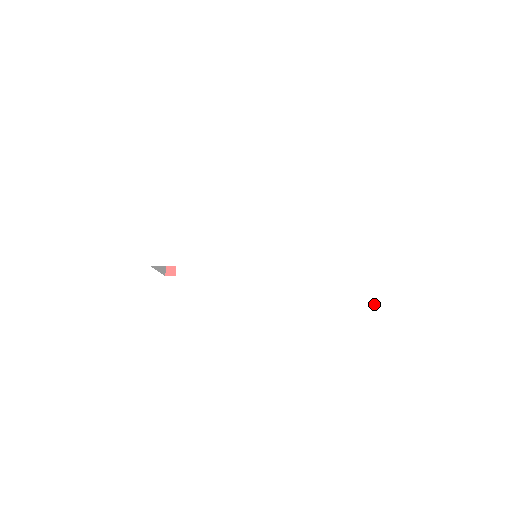
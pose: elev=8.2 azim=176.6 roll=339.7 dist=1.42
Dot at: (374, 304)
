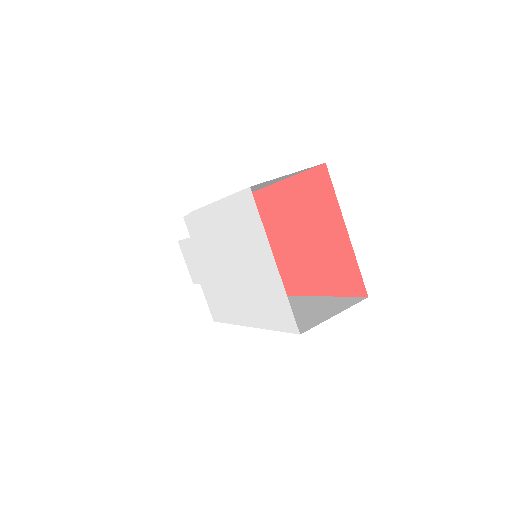
Dot at: (292, 320)
